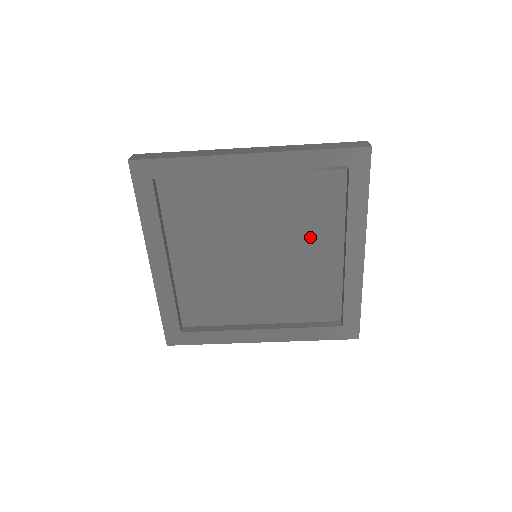
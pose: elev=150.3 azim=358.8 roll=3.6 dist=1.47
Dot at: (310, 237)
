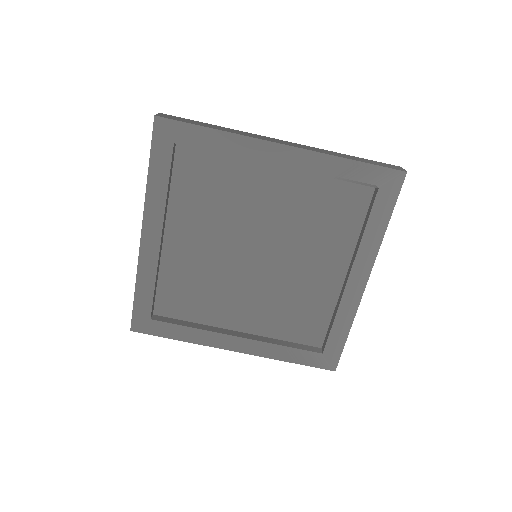
Dot at: (317, 250)
